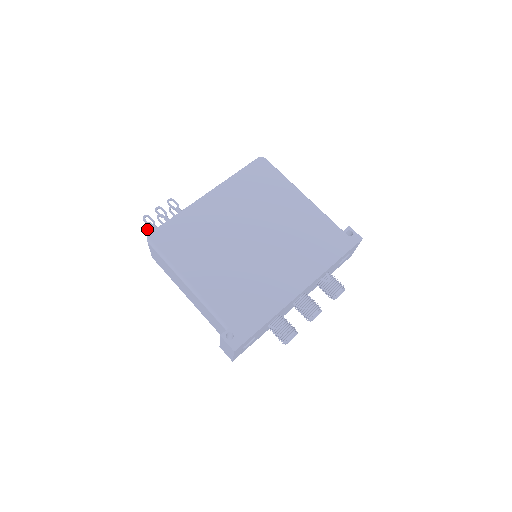
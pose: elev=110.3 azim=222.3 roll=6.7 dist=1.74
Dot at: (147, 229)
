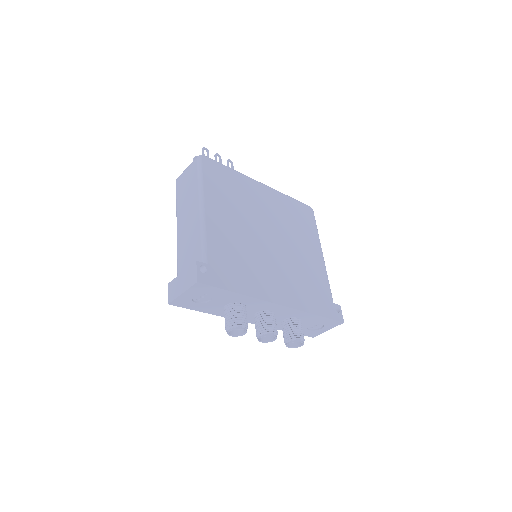
Dot at: occluded
